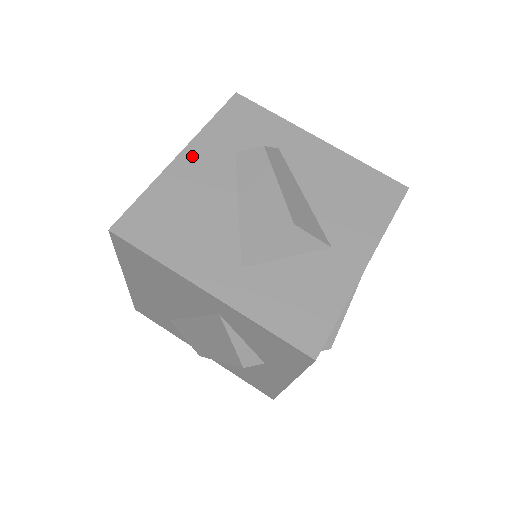
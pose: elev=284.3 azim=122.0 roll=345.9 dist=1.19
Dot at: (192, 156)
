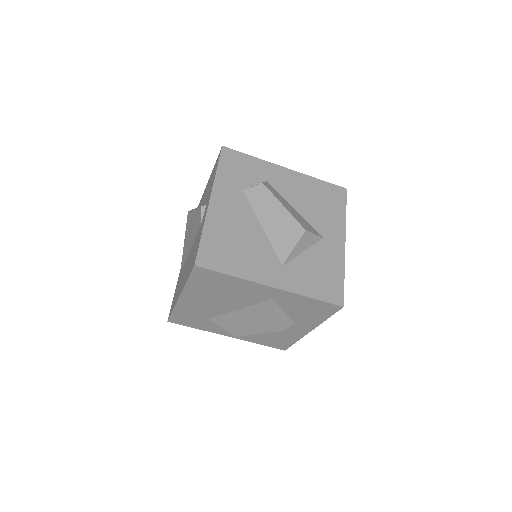
Dot at: (218, 200)
